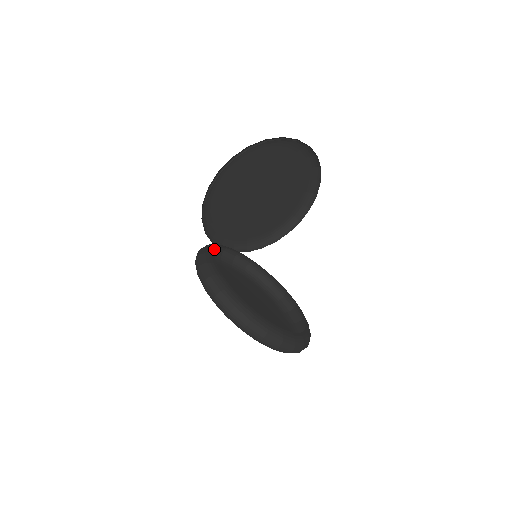
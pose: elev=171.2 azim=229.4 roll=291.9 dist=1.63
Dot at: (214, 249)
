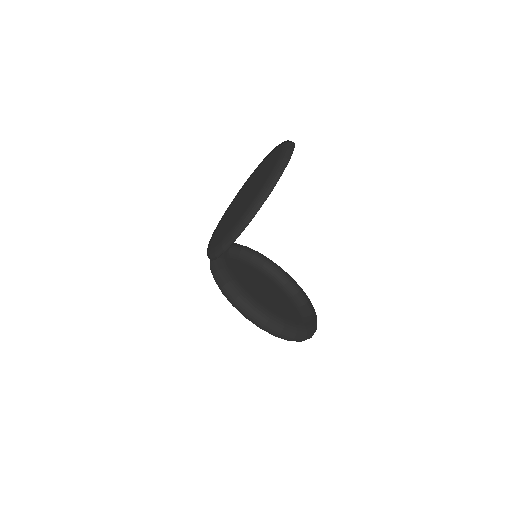
Dot at: (235, 278)
